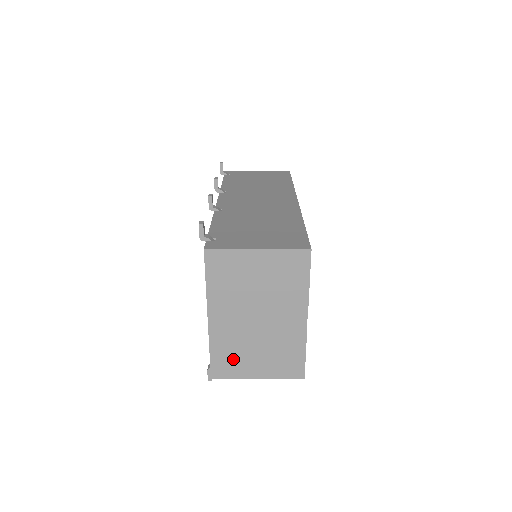
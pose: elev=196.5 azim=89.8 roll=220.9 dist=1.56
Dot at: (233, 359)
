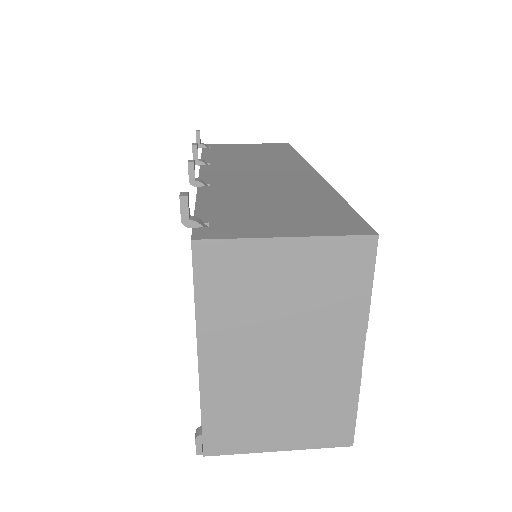
Dot at: (240, 423)
